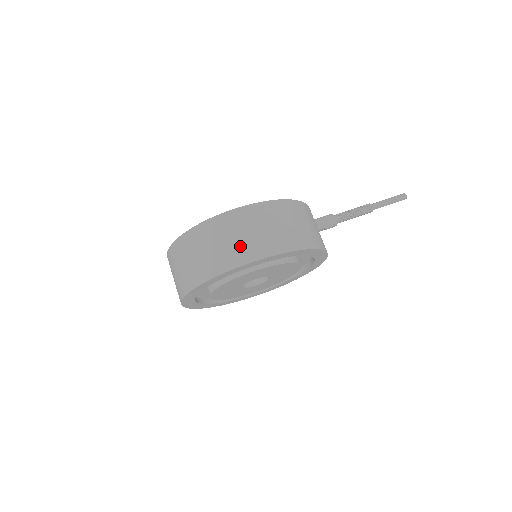
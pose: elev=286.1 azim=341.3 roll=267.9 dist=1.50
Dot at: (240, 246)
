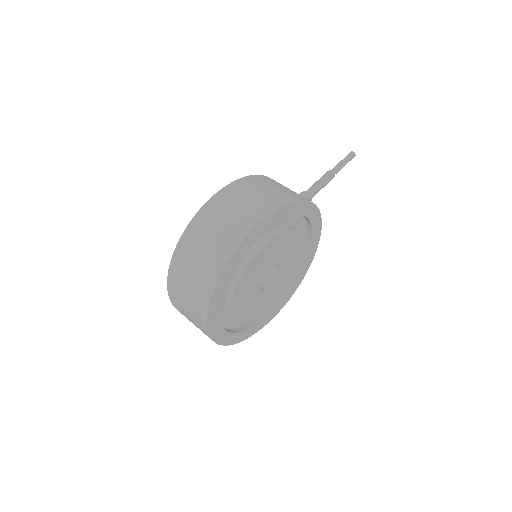
Dot at: (241, 216)
